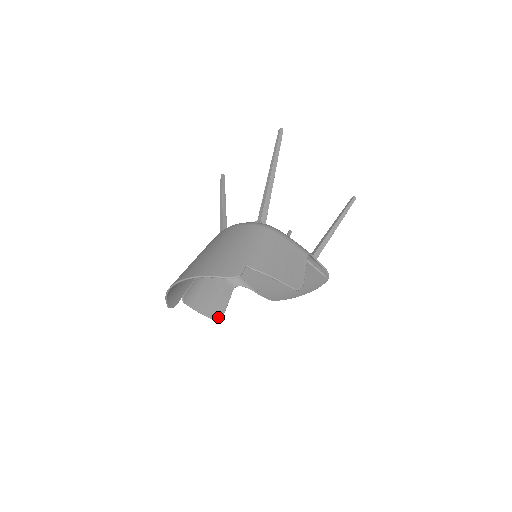
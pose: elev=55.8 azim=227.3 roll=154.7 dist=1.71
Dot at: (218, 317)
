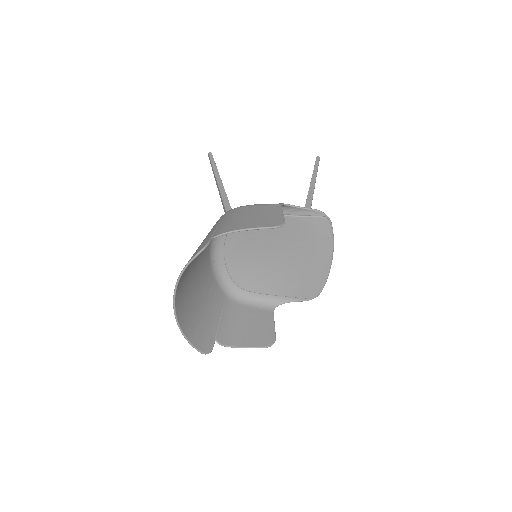
Dot at: (270, 342)
